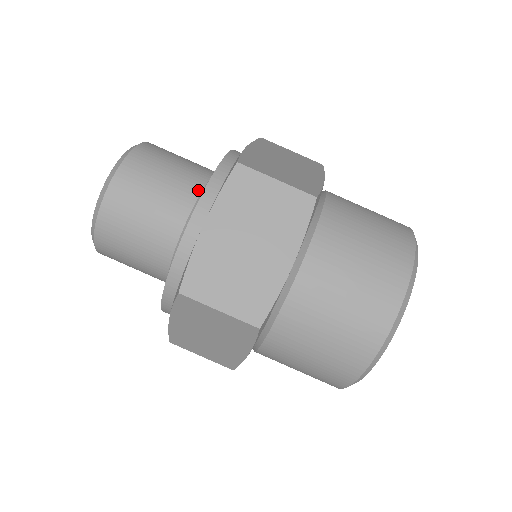
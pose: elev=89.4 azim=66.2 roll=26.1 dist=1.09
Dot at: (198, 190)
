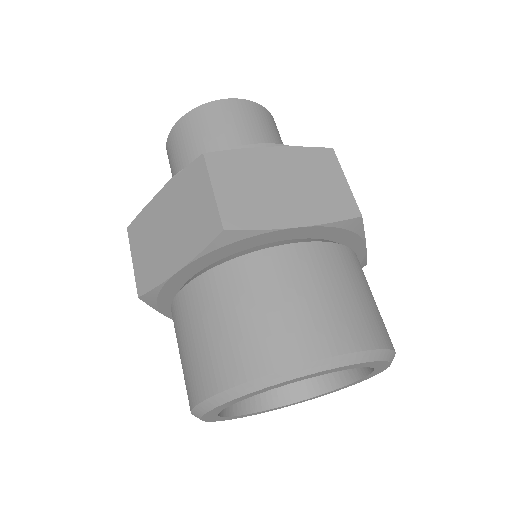
Dot at: occluded
